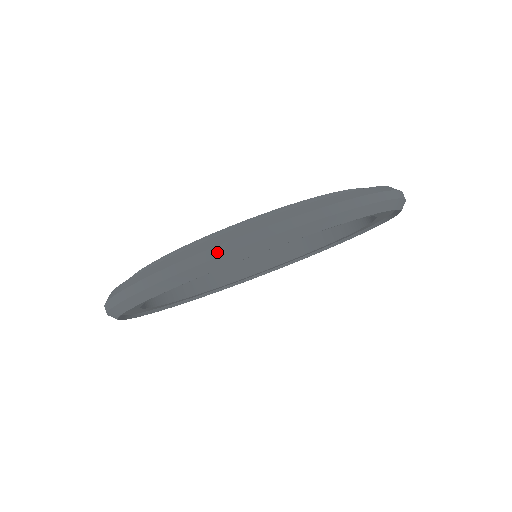
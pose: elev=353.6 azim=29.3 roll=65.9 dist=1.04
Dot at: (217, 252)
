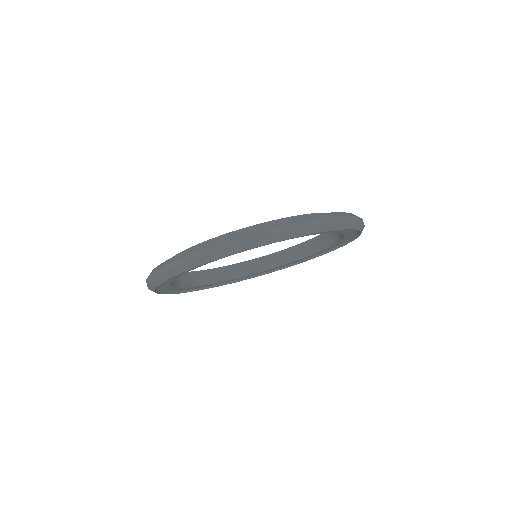
Dot at: (318, 222)
